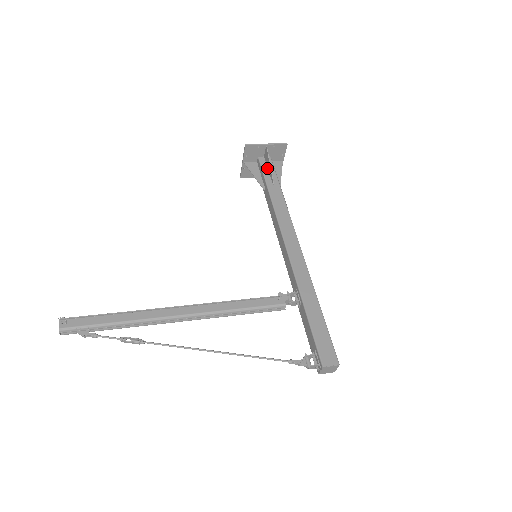
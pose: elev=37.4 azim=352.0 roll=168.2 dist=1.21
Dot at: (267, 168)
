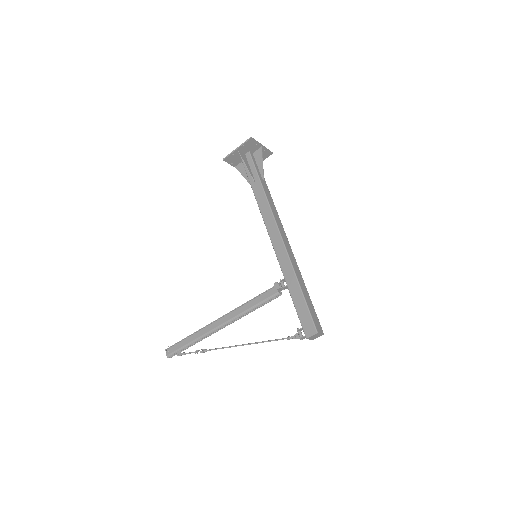
Dot at: (248, 166)
